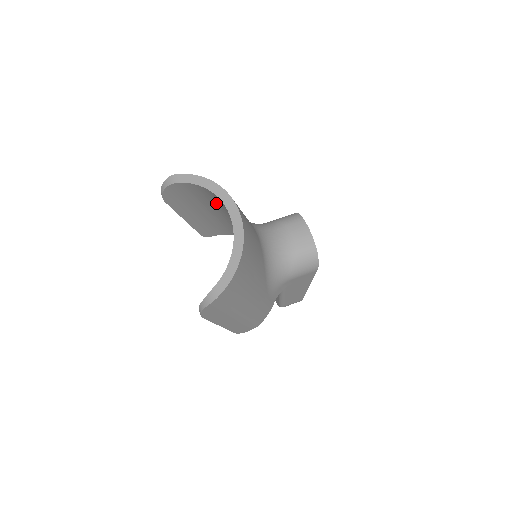
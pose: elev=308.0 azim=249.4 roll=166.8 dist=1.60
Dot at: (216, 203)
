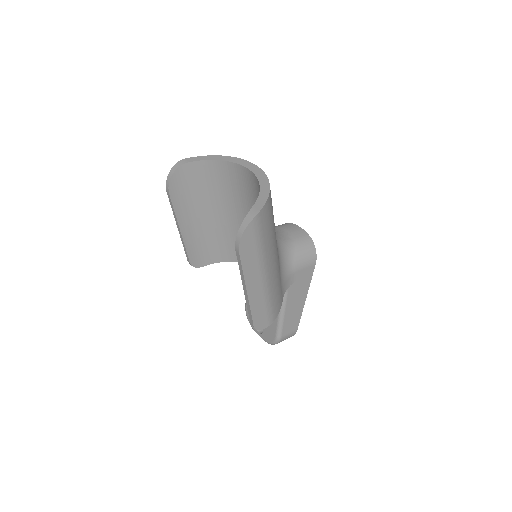
Dot at: (220, 190)
